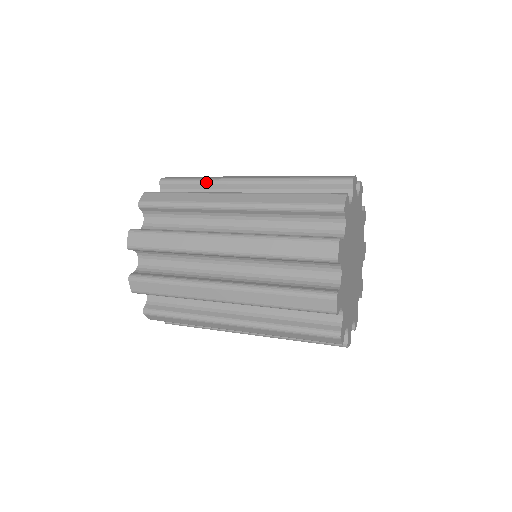
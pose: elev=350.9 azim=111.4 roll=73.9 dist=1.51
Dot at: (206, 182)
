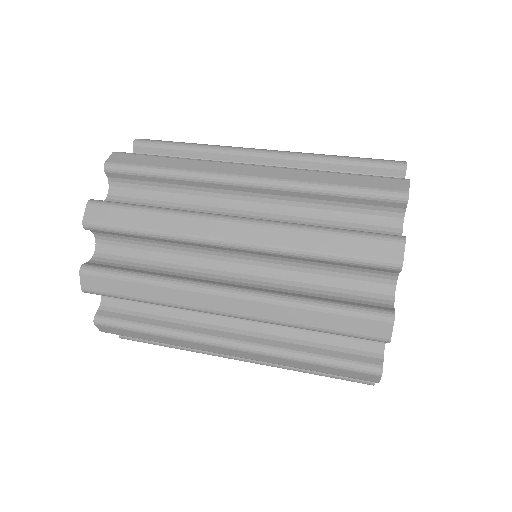
Dot at: (201, 149)
